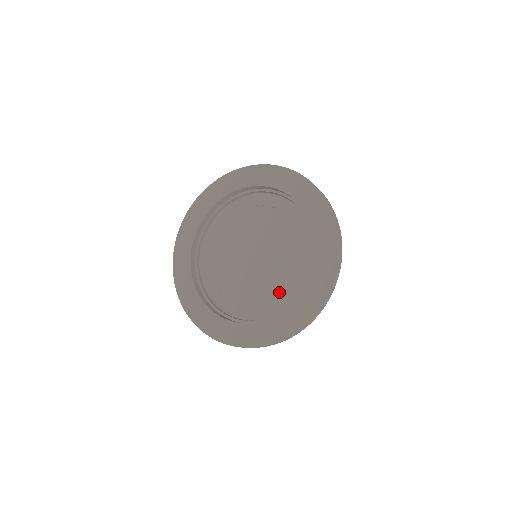
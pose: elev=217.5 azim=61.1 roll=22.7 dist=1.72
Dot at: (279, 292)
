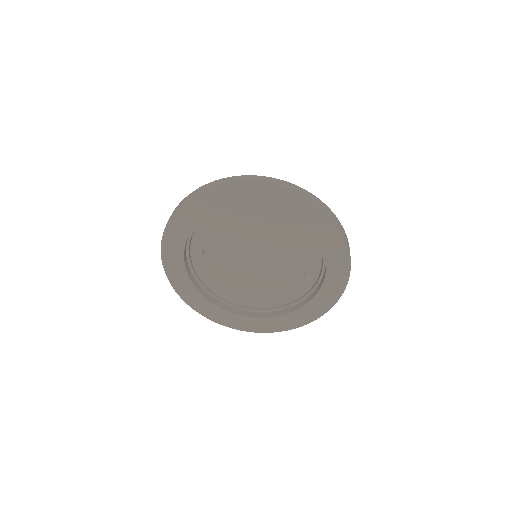
Dot at: (304, 264)
